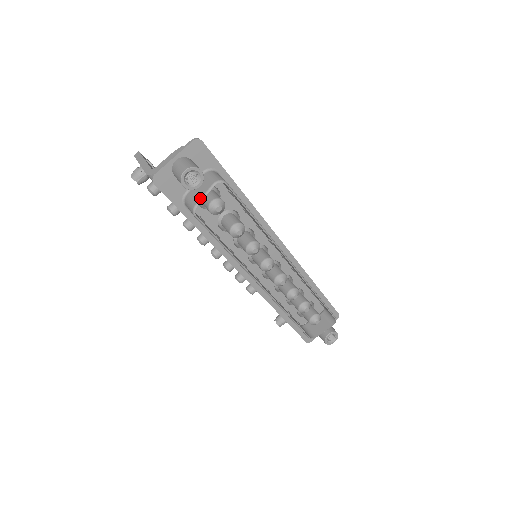
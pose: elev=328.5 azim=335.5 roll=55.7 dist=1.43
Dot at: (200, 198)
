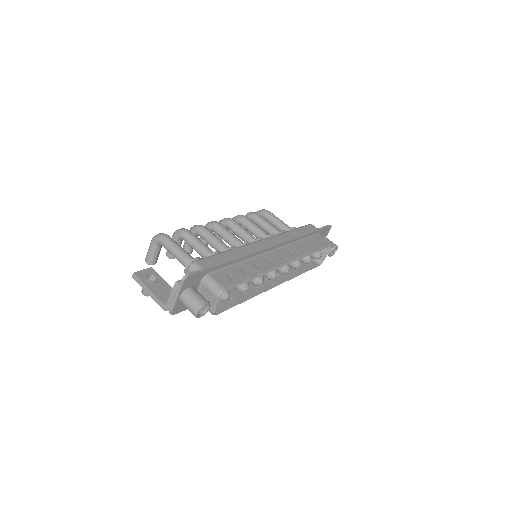
Dot at: (213, 308)
